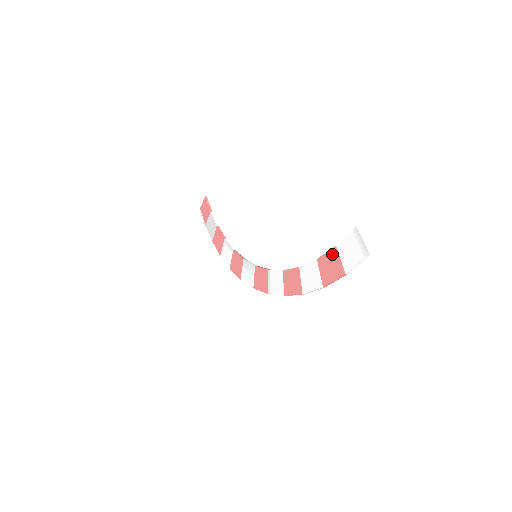
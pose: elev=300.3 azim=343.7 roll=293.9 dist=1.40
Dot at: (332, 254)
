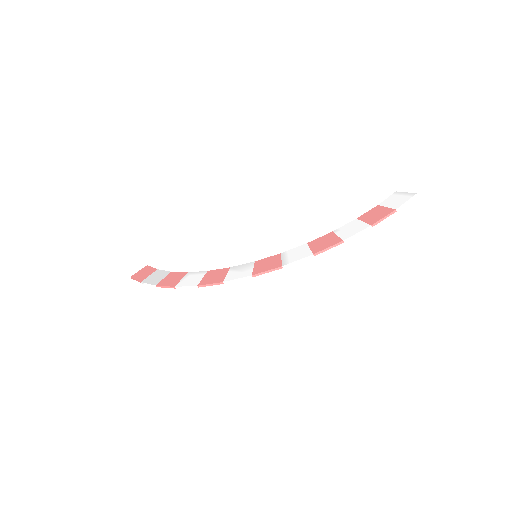
Dot at: (375, 209)
